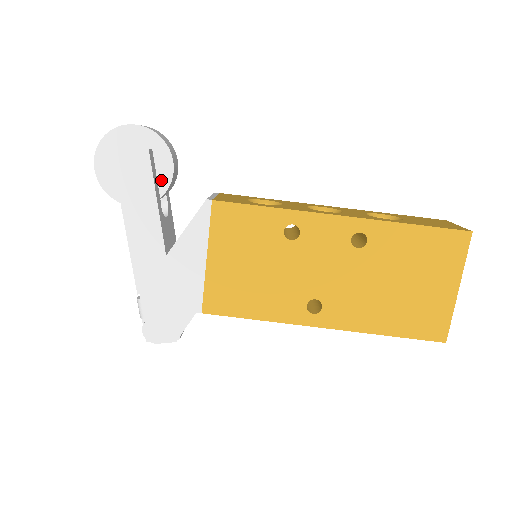
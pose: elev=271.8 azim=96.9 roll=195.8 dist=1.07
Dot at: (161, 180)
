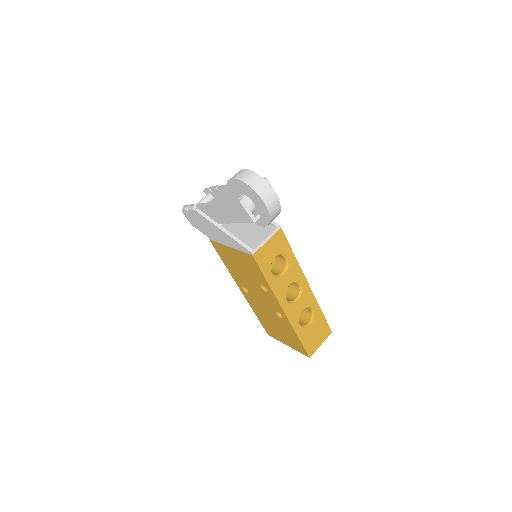
Dot at: occluded
